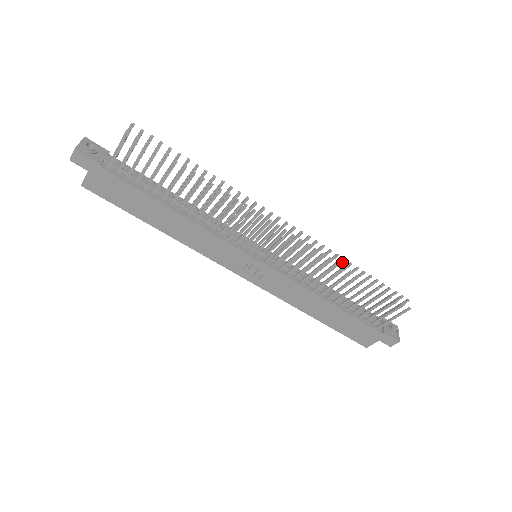
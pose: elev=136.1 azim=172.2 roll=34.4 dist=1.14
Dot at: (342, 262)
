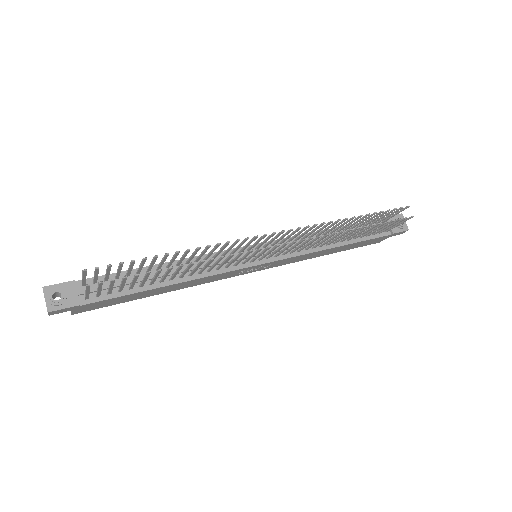
Dot at: occluded
